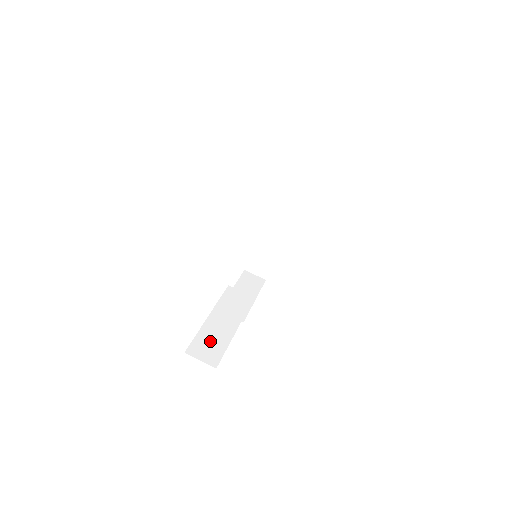
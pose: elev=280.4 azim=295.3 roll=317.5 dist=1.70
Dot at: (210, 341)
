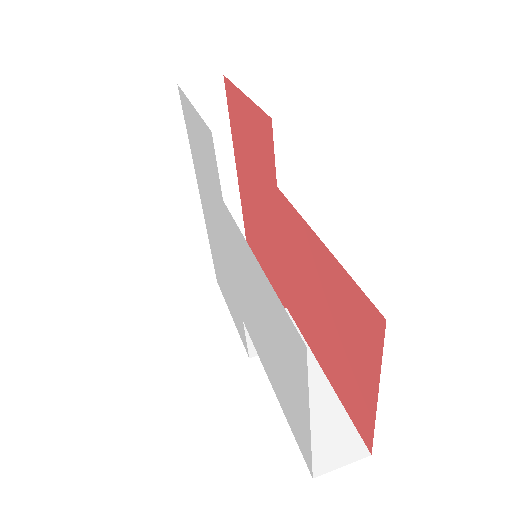
Dot at: (317, 422)
